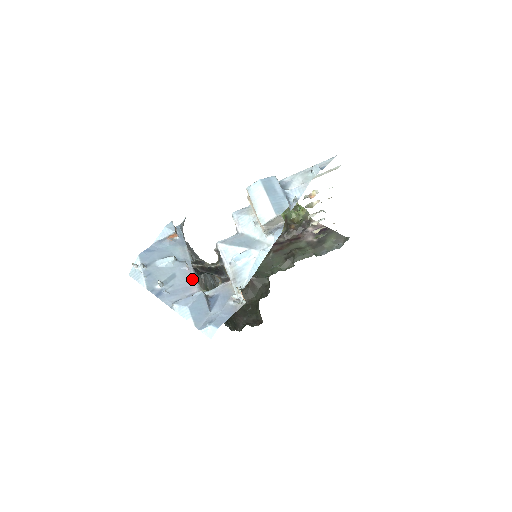
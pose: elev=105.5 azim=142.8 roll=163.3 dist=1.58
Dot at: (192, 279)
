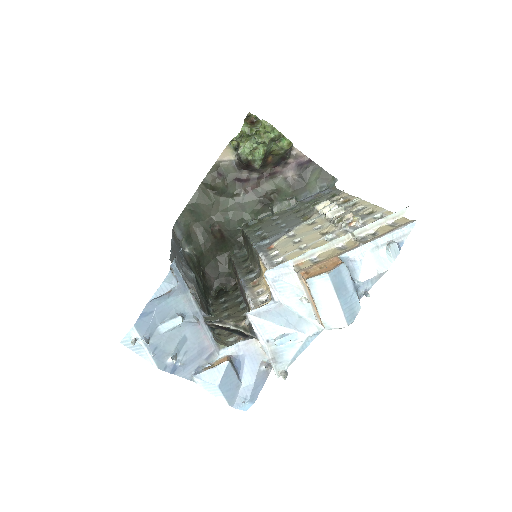
Dot at: (206, 336)
